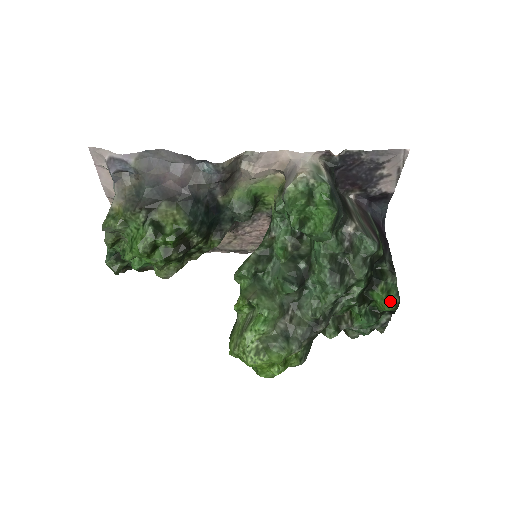
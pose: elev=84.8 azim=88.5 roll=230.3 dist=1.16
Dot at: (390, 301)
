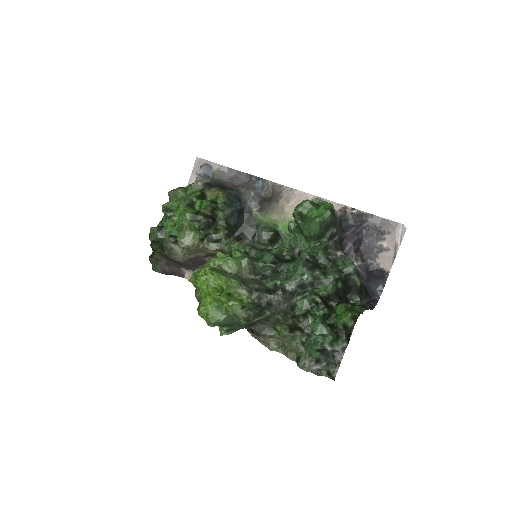
Dot at: (349, 311)
